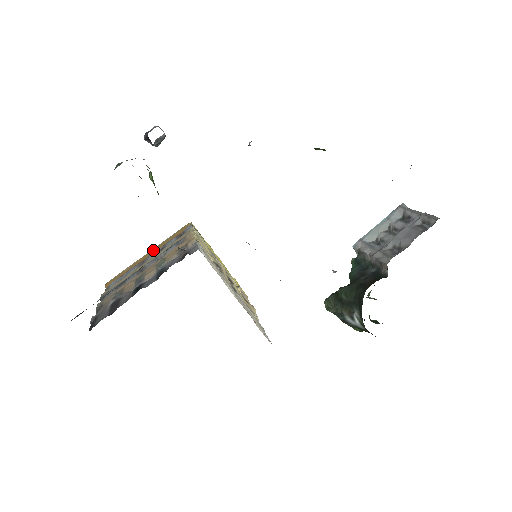
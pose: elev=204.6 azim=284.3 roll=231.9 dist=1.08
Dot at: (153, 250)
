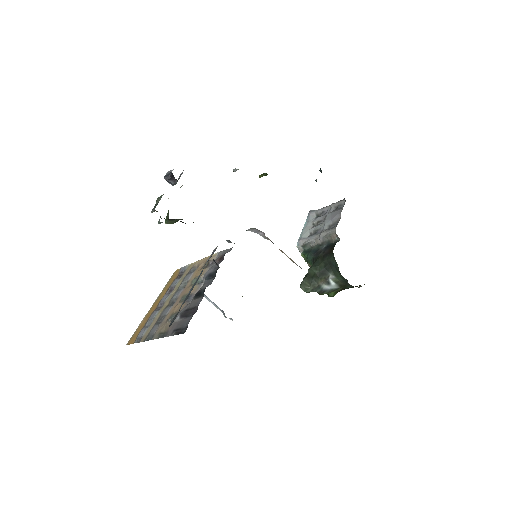
Dot at: (157, 300)
